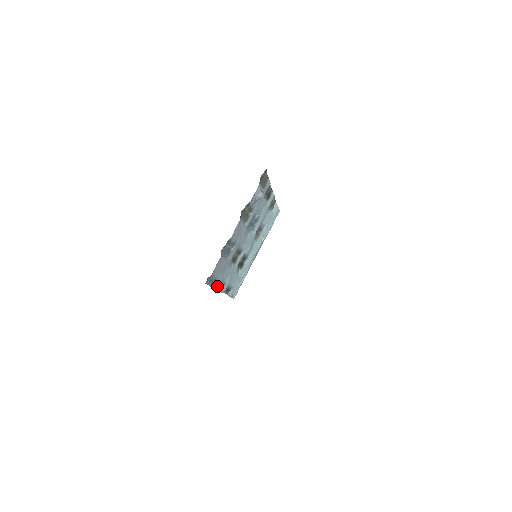
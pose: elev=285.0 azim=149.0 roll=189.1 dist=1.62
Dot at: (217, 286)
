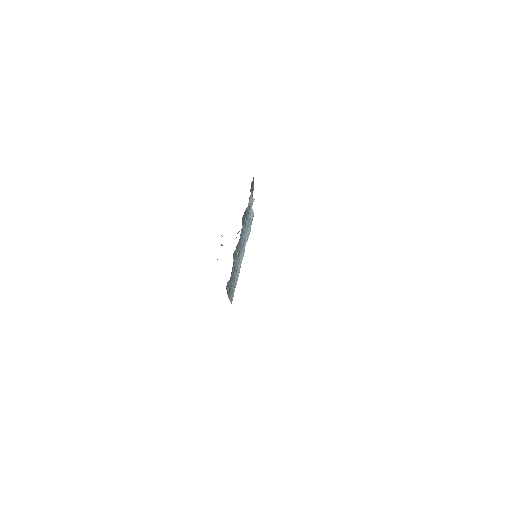
Dot at: (227, 291)
